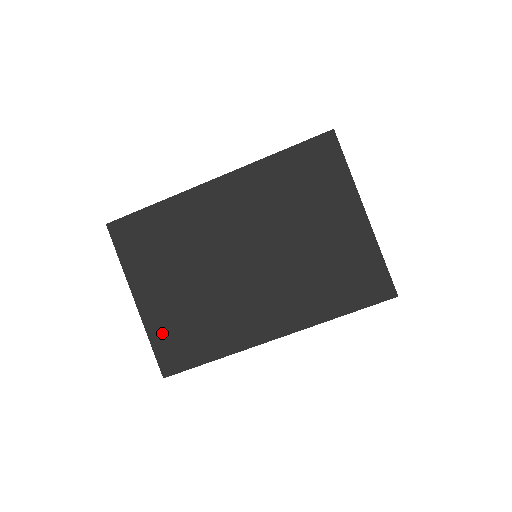
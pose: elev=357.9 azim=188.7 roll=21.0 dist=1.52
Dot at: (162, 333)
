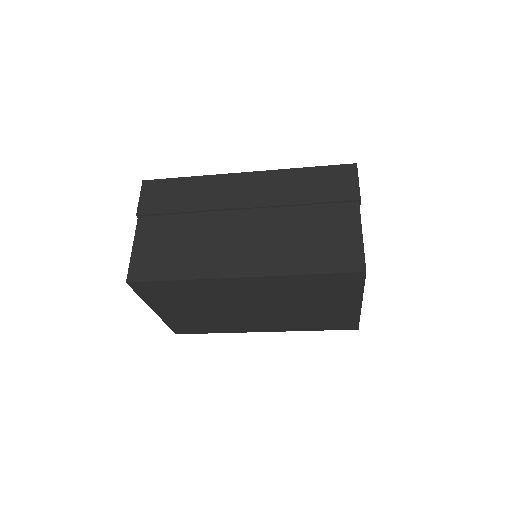
Dot at: (177, 323)
